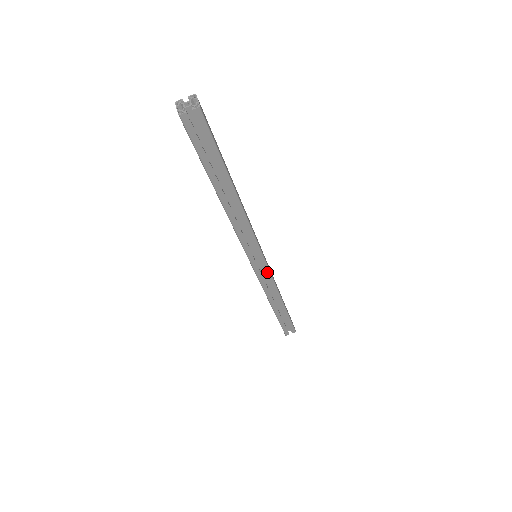
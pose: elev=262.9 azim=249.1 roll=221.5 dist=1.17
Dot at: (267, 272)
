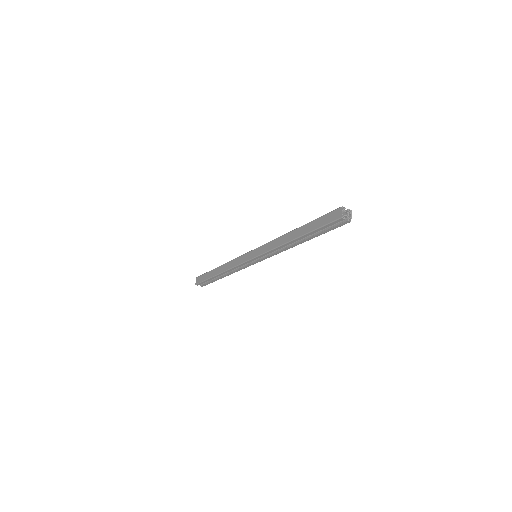
Dot at: (249, 265)
